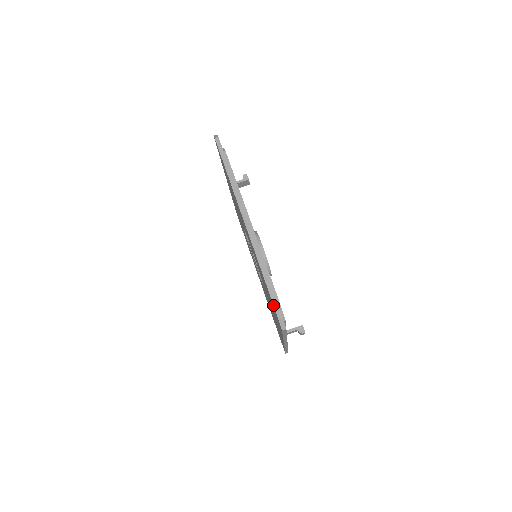
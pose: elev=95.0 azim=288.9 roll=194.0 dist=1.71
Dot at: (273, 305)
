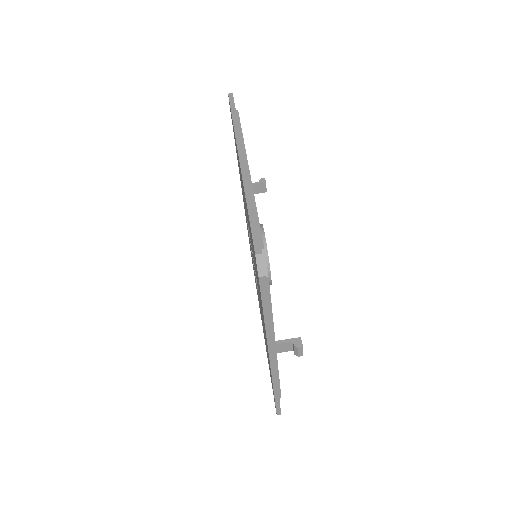
Dot at: (252, 240)
